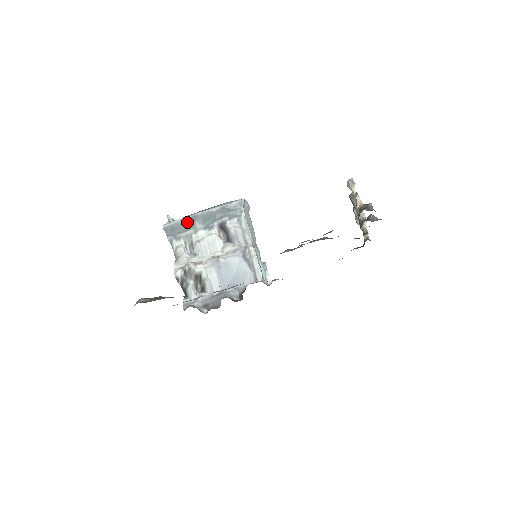
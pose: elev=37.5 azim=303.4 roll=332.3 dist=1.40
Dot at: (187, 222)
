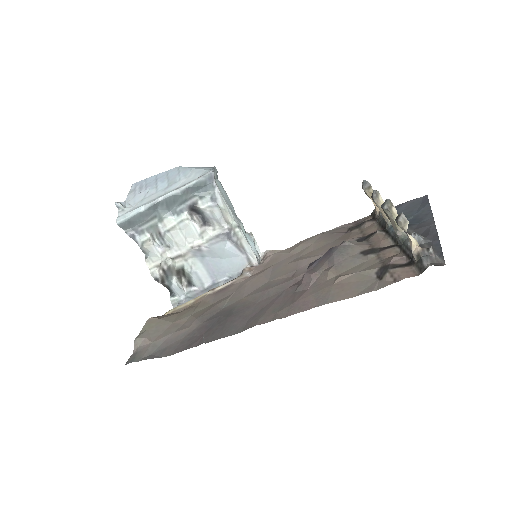
Dot at: (147, 212)
